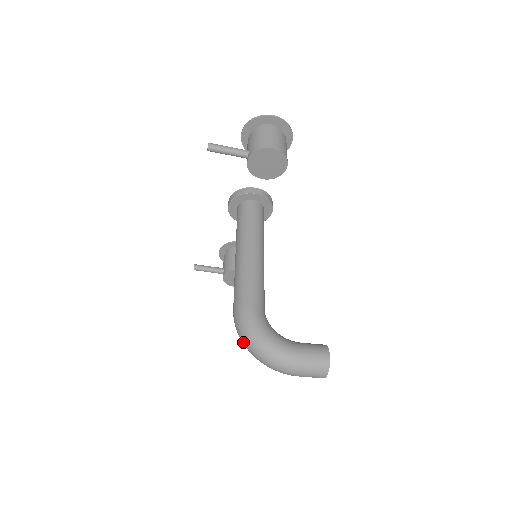
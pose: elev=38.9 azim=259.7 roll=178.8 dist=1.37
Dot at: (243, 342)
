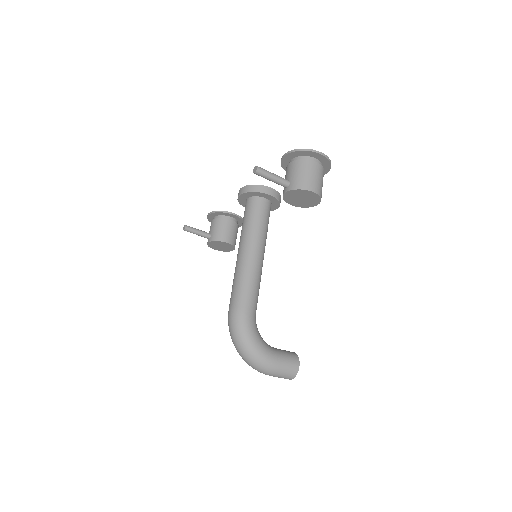
Dot at: (233, 341)
